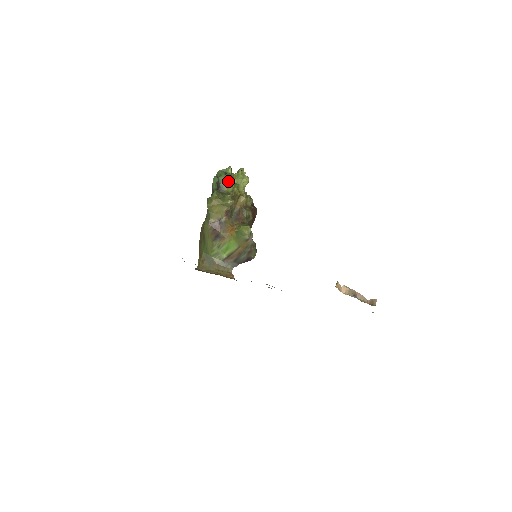
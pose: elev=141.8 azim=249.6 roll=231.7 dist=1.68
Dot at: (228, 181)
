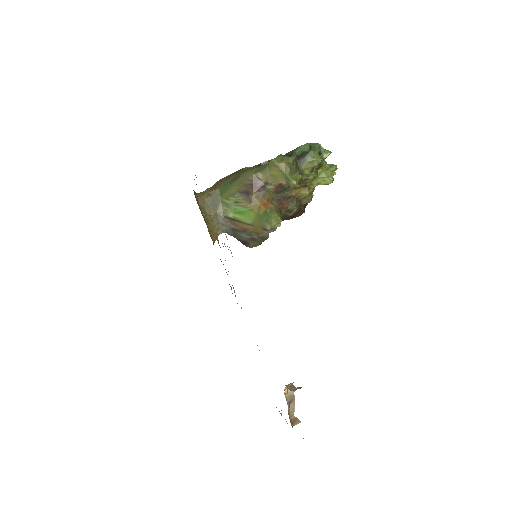
Dot at: (315, 163)
